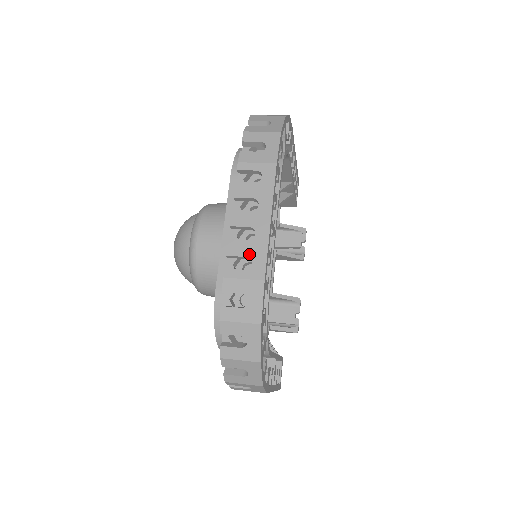
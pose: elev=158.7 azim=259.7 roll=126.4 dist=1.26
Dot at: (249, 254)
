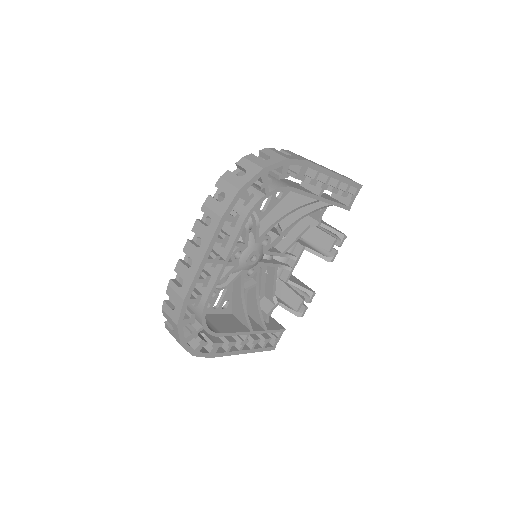
Dot at: (184, 277)
